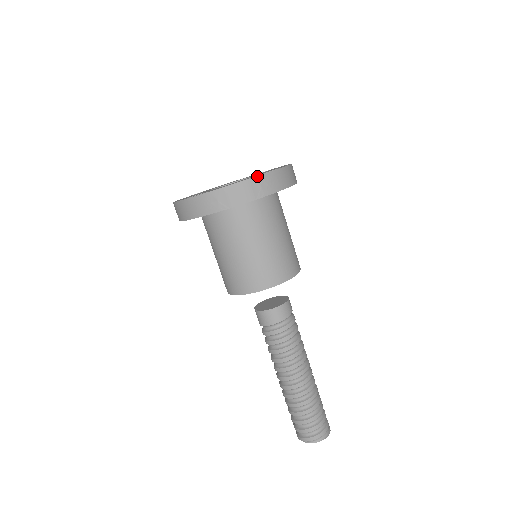
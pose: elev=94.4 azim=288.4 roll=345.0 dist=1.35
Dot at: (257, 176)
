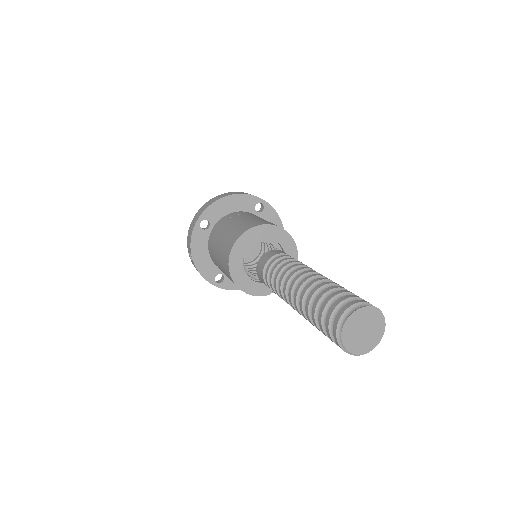
Dot at: (239, 192)
